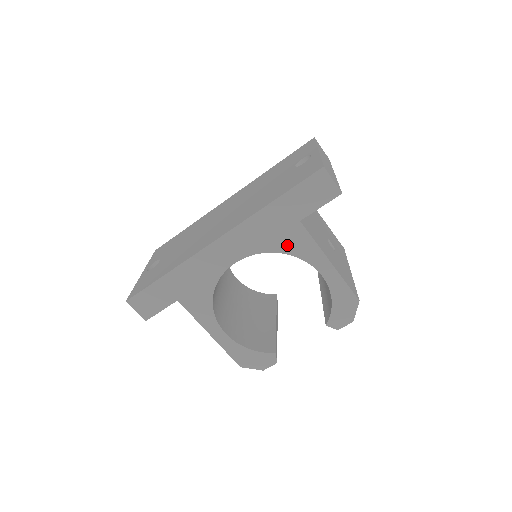
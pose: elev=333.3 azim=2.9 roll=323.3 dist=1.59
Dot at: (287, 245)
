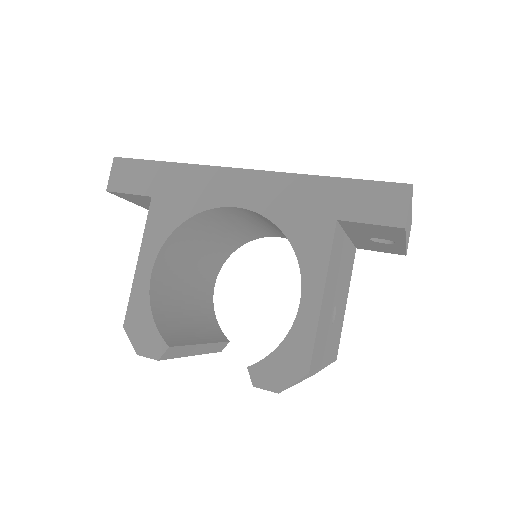
Dot at: (300, 234)
